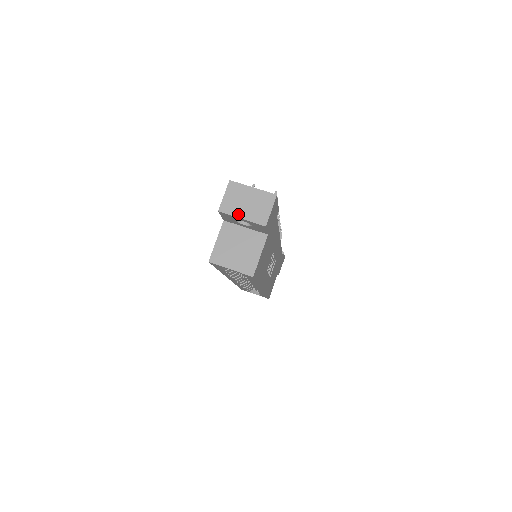
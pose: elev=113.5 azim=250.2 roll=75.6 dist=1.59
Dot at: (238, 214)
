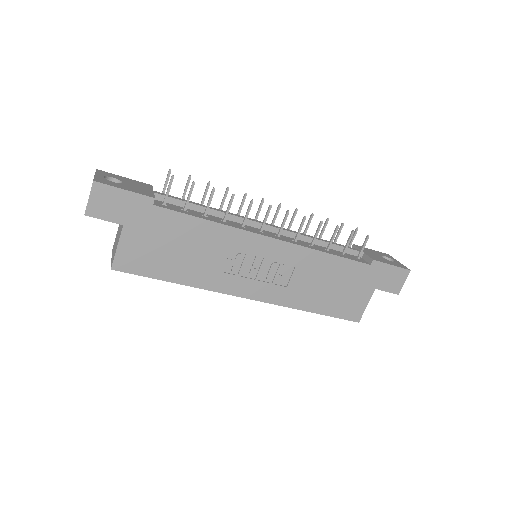
Dot at: occluded
